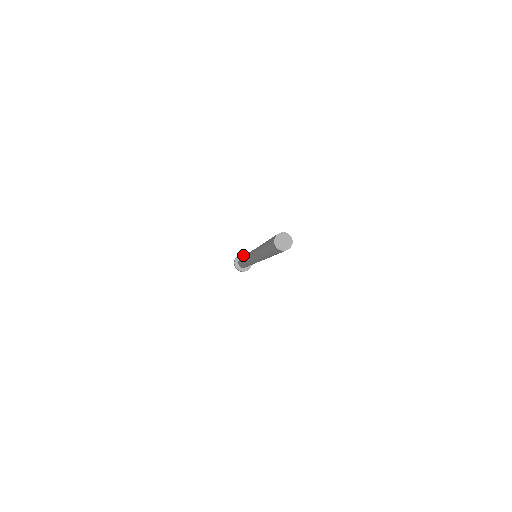
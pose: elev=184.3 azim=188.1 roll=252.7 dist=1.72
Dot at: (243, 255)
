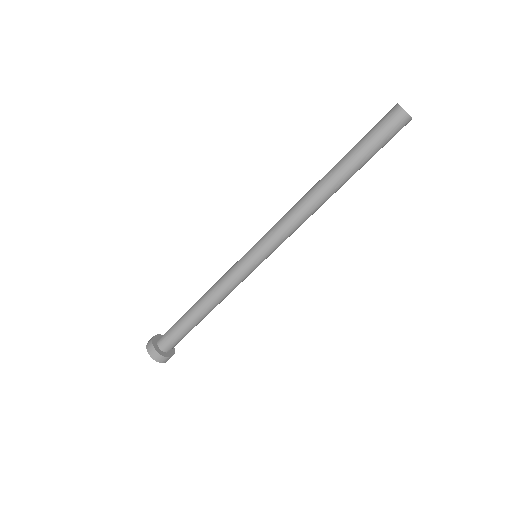
Dot at: occluded
